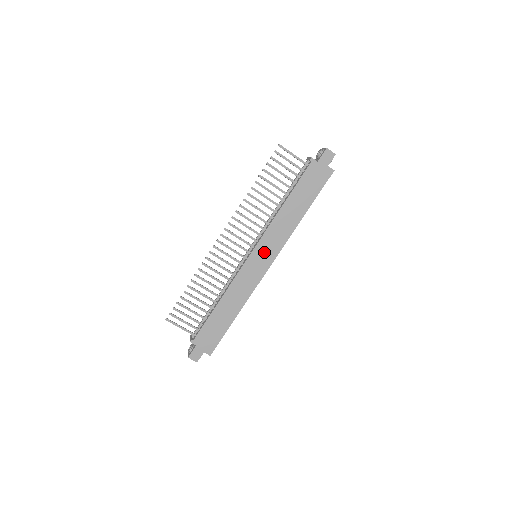
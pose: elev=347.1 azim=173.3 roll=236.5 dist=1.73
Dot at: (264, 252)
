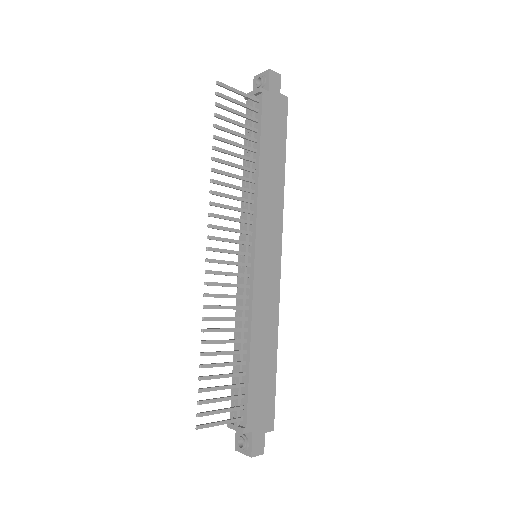
Dot at: (267, 243)
